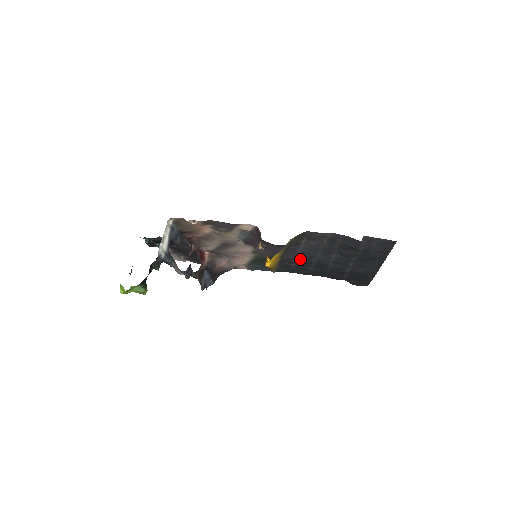
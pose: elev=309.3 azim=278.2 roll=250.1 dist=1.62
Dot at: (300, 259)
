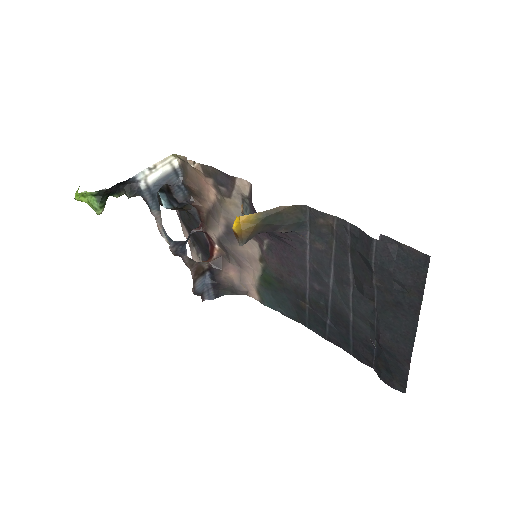
Dot at: (313, 291)
